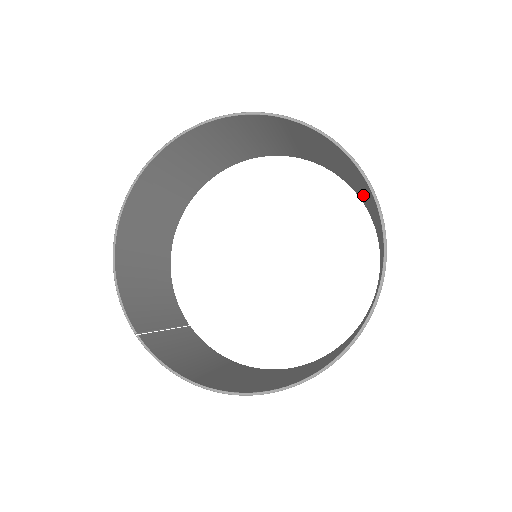
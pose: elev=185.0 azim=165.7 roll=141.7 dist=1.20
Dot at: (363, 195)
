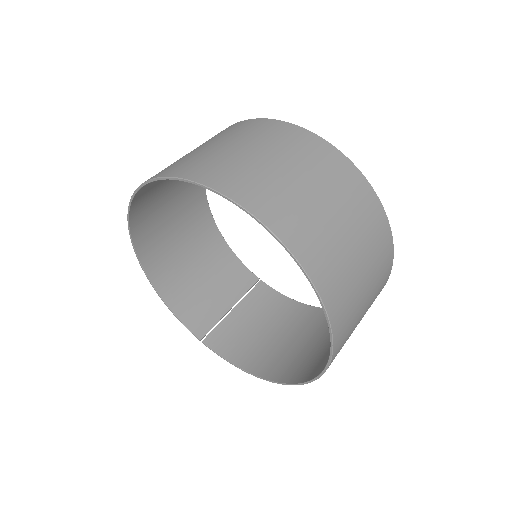
Dot at: (318, 180)
